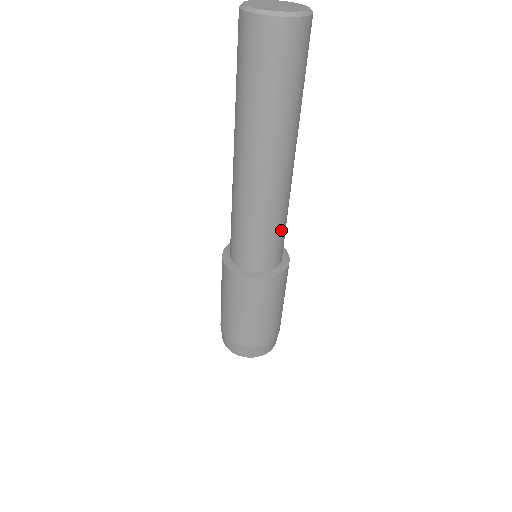
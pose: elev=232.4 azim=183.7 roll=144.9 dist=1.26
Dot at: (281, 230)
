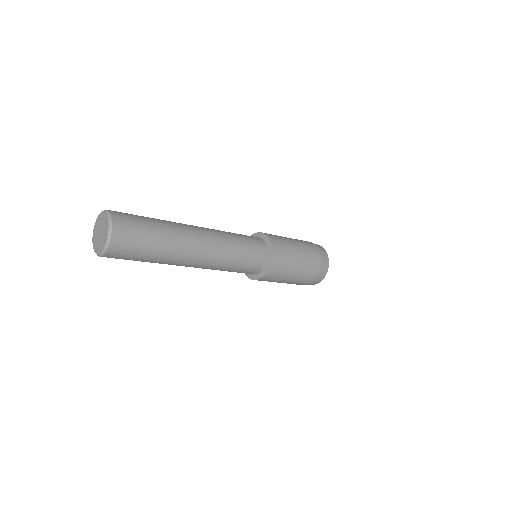
Dot at: (242, 245)
